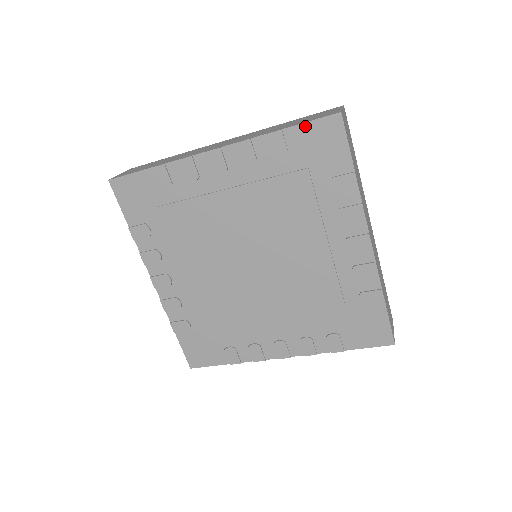
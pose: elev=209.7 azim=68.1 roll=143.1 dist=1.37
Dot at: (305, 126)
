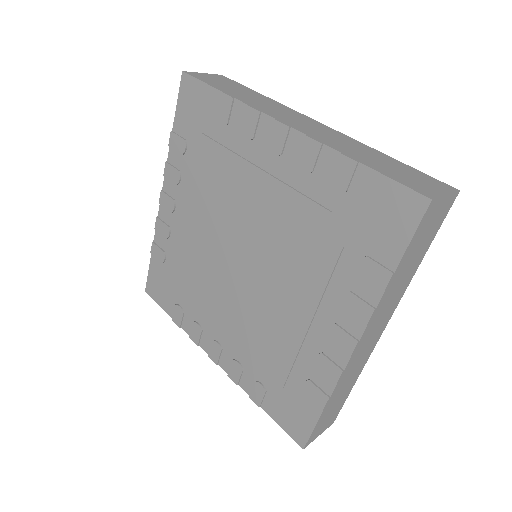
Dot at: (178, 110)
